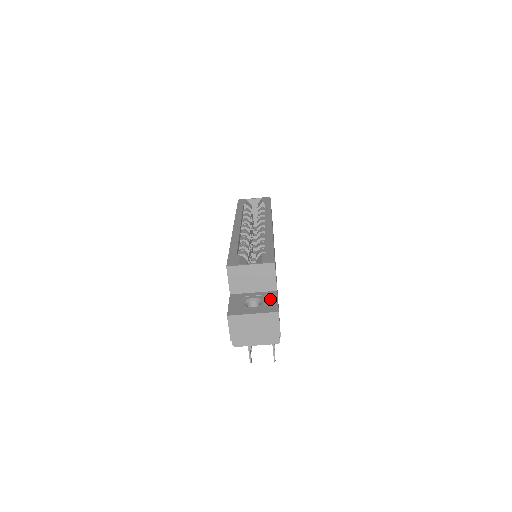
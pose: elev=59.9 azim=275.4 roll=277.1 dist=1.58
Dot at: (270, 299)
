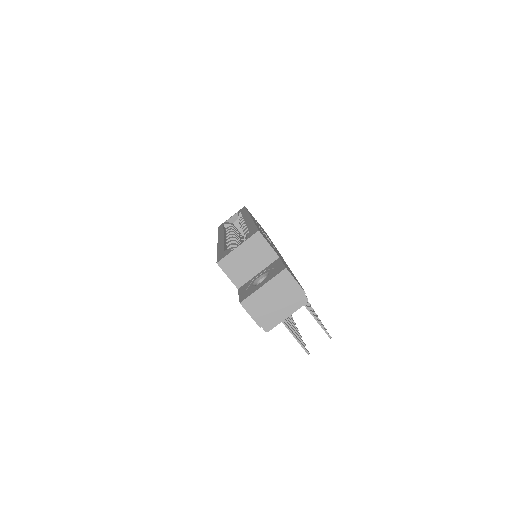
Dot at: (275, 266)
